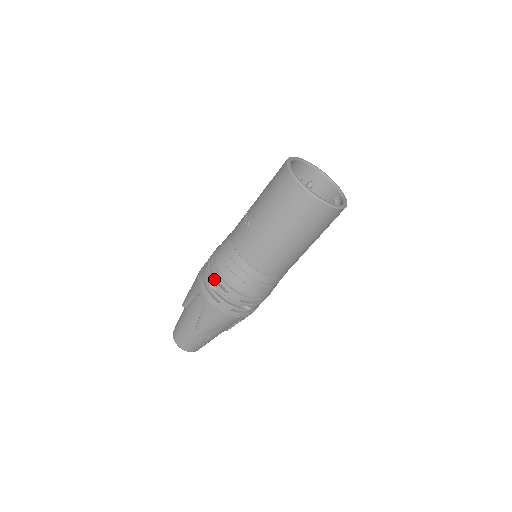
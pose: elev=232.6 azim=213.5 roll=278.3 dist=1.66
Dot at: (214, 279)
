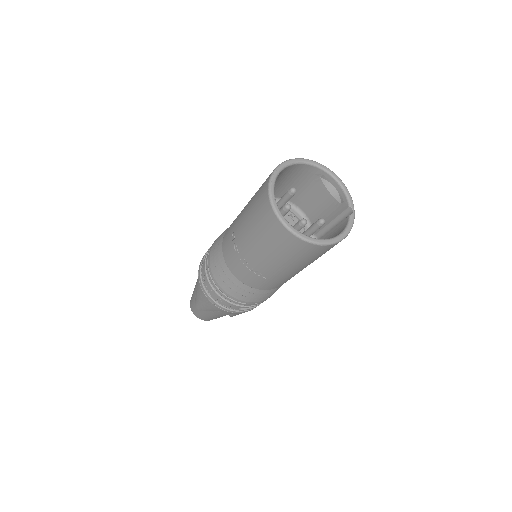
Dot at: (240, 305)
